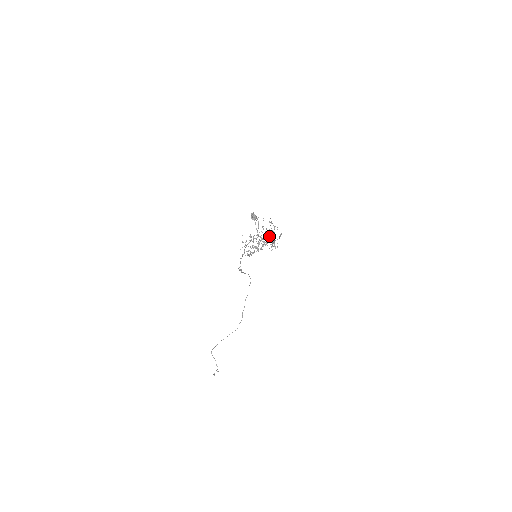
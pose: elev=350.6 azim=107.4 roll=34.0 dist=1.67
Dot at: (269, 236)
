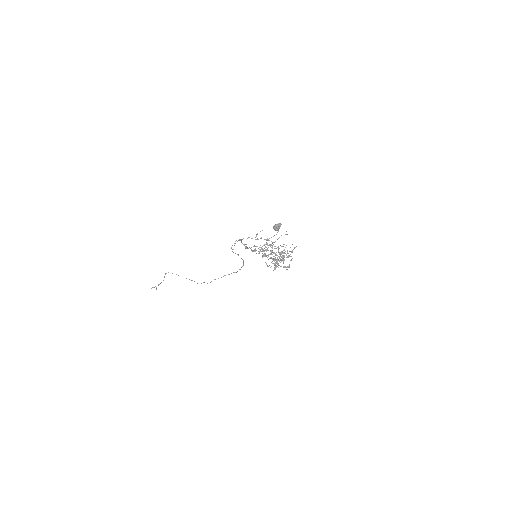
Dot at: occluded
